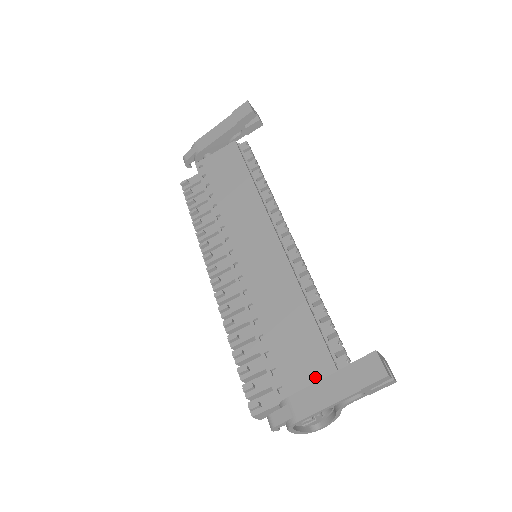
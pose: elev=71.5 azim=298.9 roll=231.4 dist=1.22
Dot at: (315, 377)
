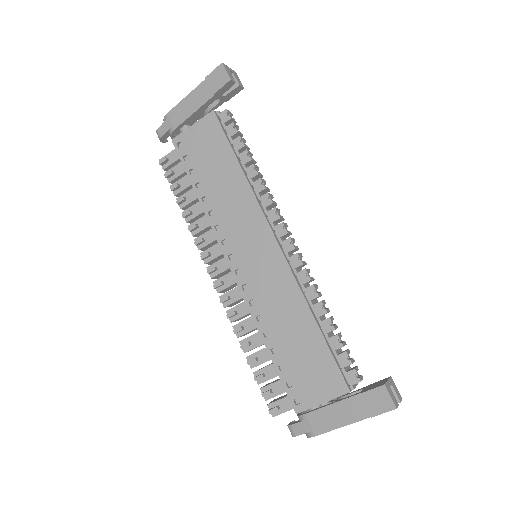
Dot at: (328, 392)
